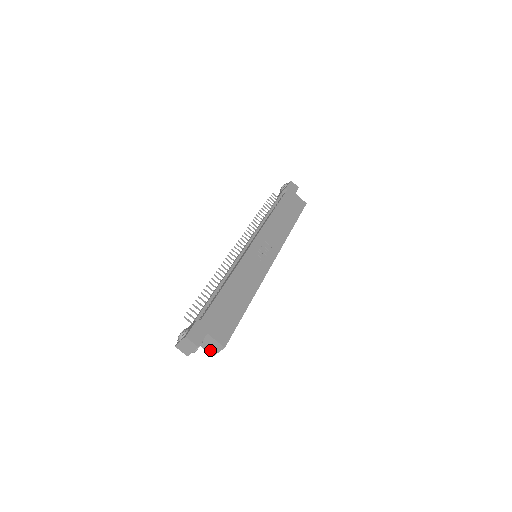
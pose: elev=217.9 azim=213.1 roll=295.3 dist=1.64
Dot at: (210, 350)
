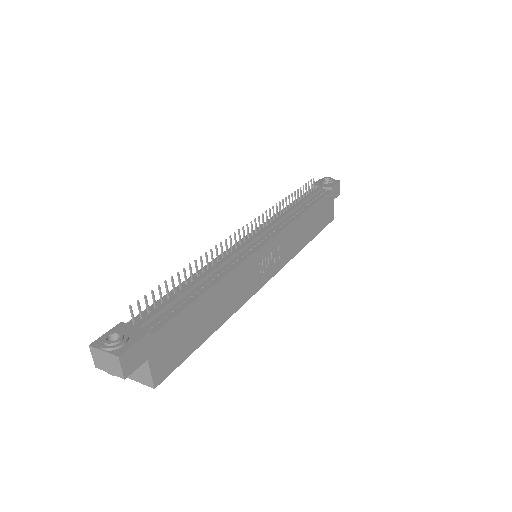
Dot at: occluded
